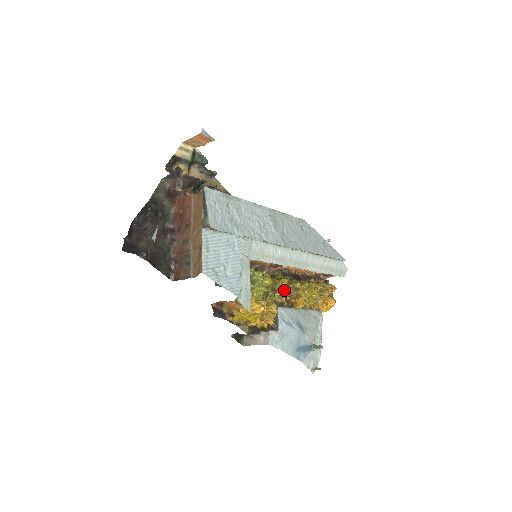
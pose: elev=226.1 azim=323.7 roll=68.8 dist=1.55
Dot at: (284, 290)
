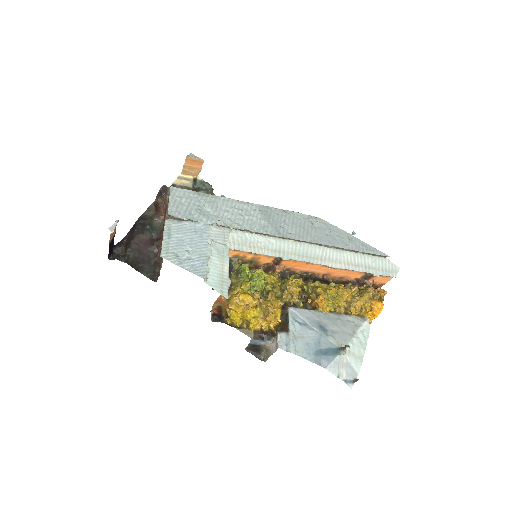
Dot at: (291, 286)
